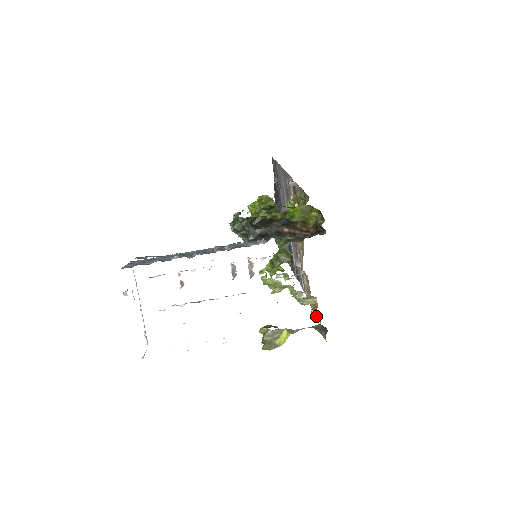
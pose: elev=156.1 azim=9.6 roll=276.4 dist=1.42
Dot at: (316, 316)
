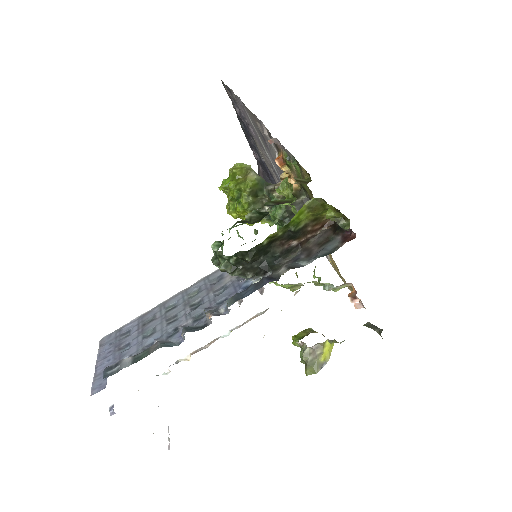
Dot at: occluded
